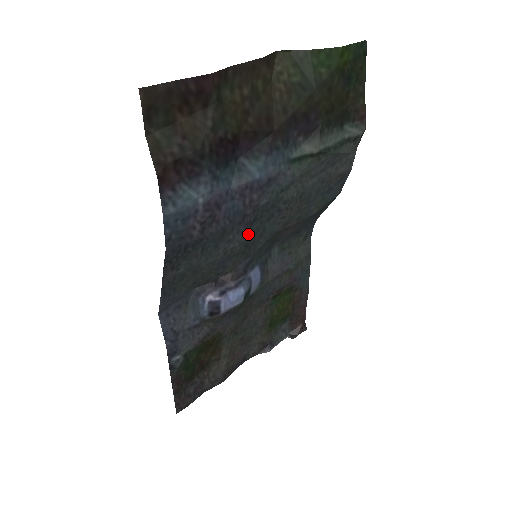
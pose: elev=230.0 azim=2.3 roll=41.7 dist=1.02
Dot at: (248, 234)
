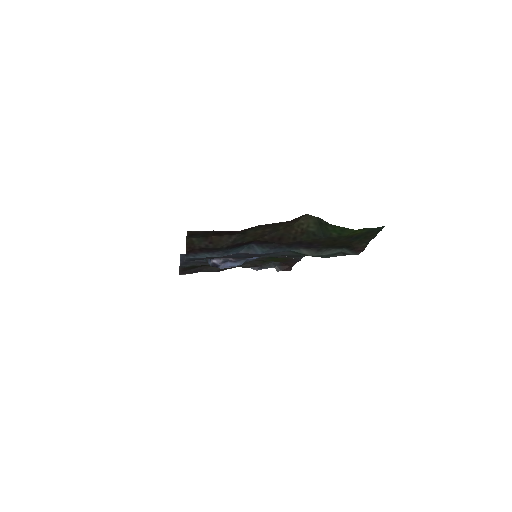
Dot at: occluded
